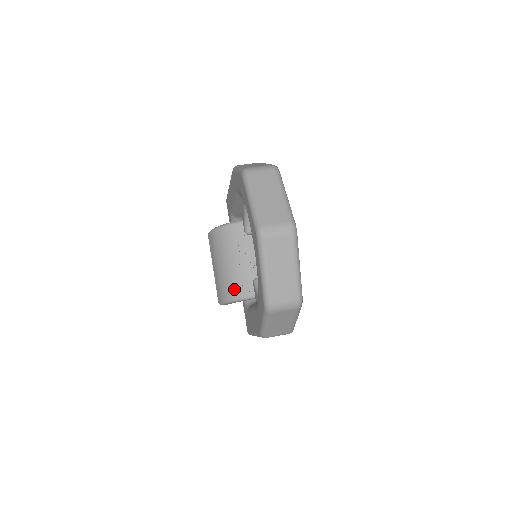
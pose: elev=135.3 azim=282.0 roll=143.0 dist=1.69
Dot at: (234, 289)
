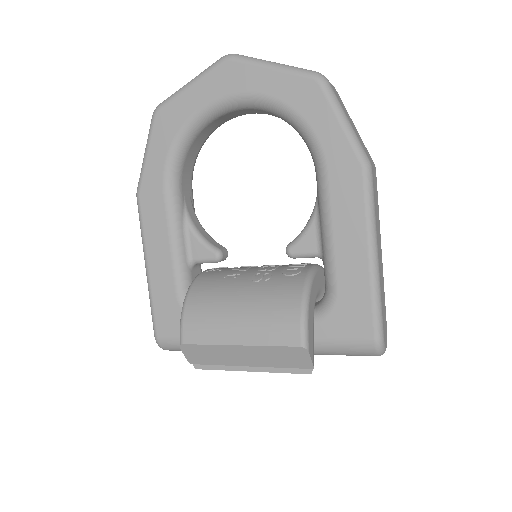
Dot at: (288, 287)
